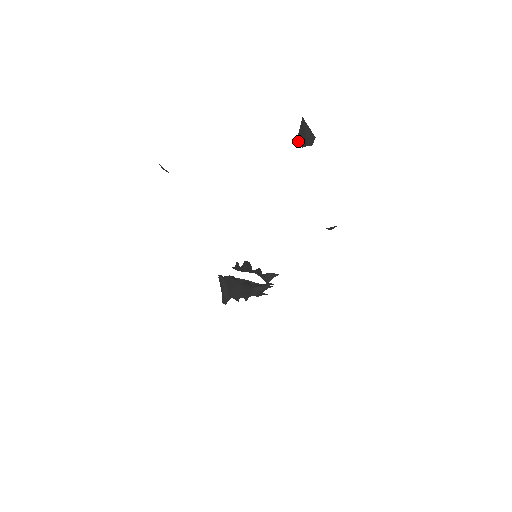
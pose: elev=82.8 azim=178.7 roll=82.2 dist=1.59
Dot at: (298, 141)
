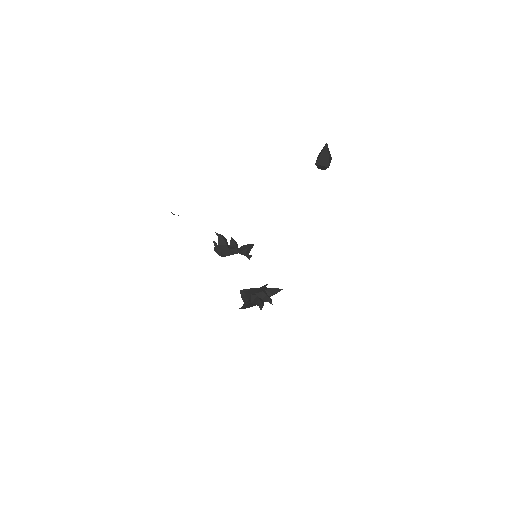
Dot at: (317, 165)
